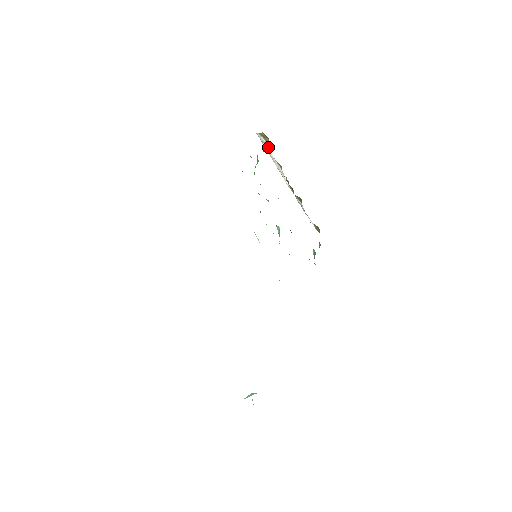
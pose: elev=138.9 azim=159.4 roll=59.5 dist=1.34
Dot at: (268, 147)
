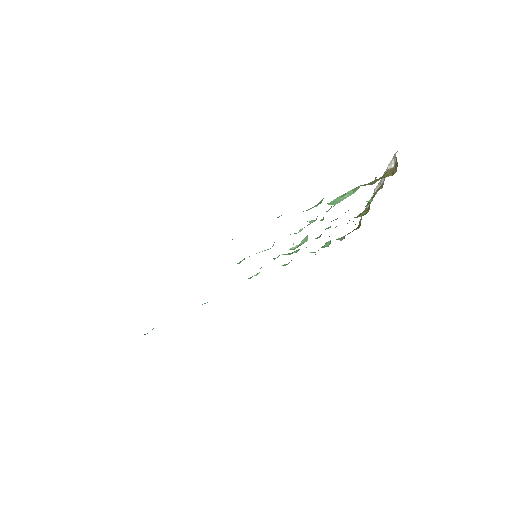
Dot at: (391, 169)
